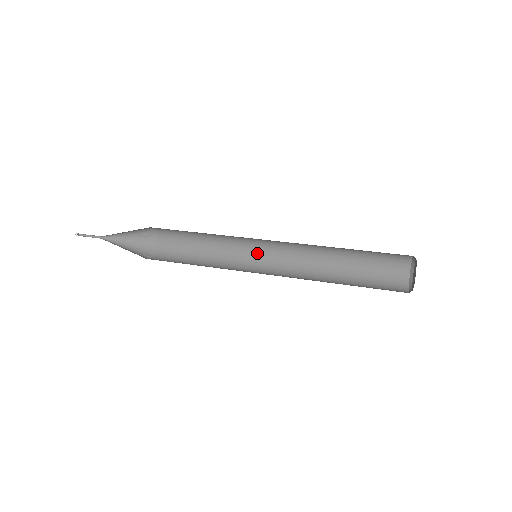
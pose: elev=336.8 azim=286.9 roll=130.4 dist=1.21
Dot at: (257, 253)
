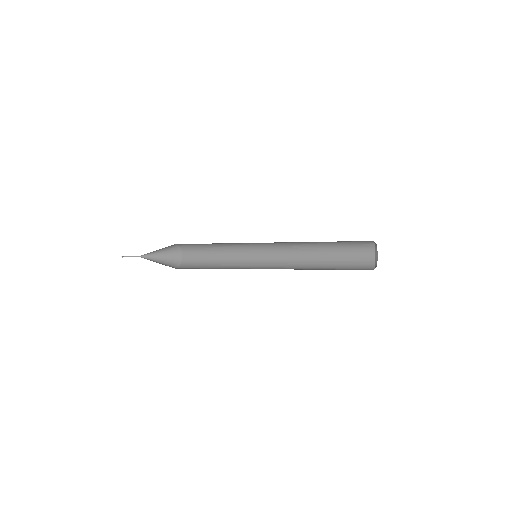
Dot at: (258, 261)
